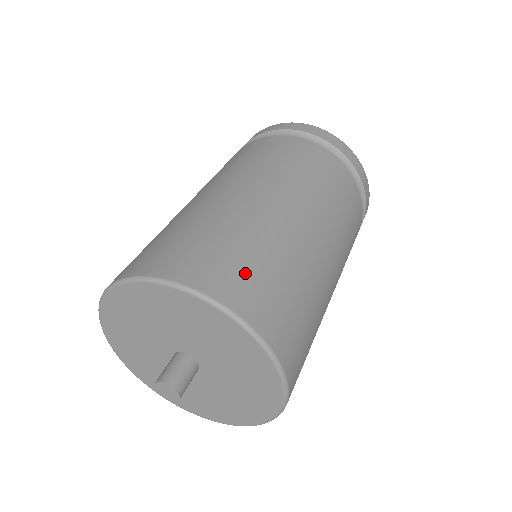
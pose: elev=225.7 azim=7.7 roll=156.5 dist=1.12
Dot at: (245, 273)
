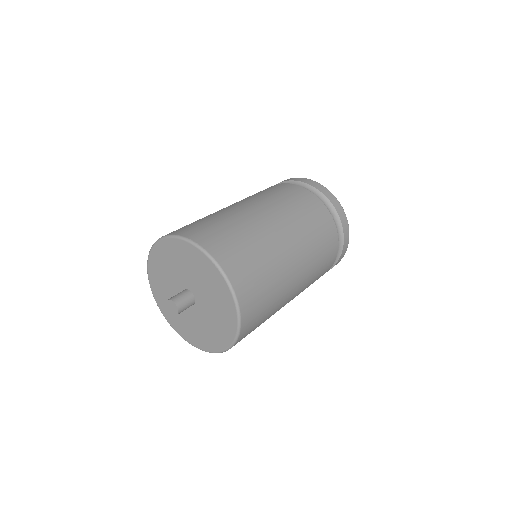
Dot at: (242, 258)
